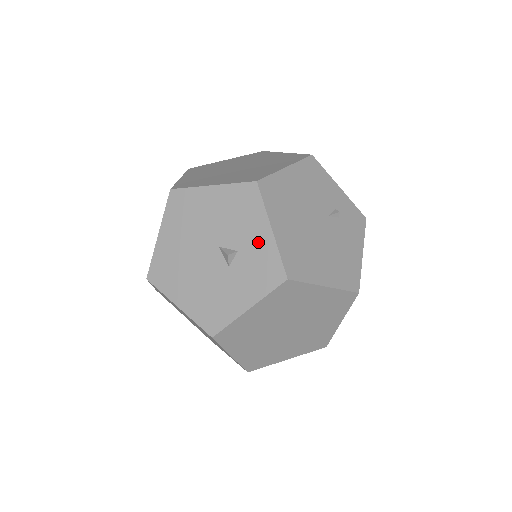
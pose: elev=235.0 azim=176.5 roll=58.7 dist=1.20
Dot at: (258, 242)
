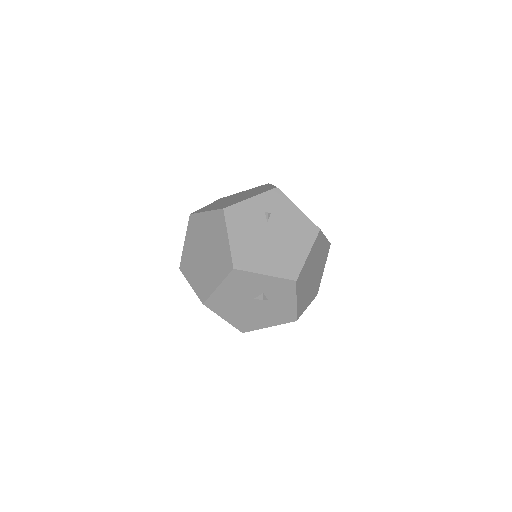
Dot at: (266, 283)
